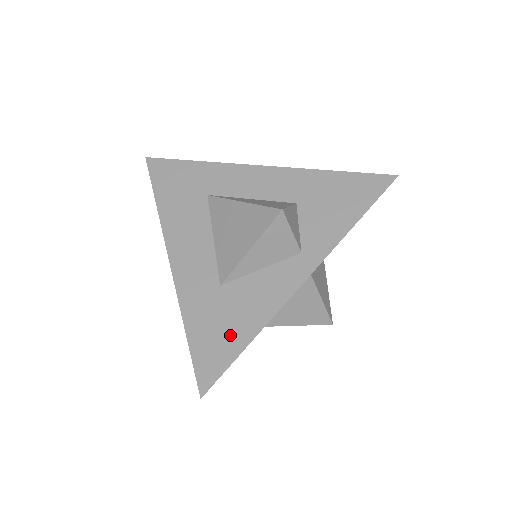
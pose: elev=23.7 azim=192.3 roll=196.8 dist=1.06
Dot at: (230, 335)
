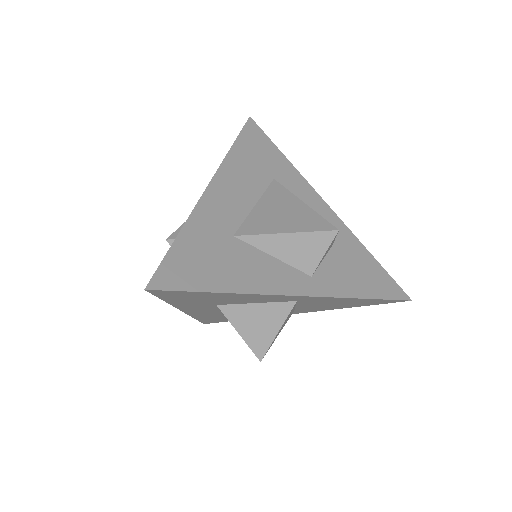
Dot at: (211, 272)
